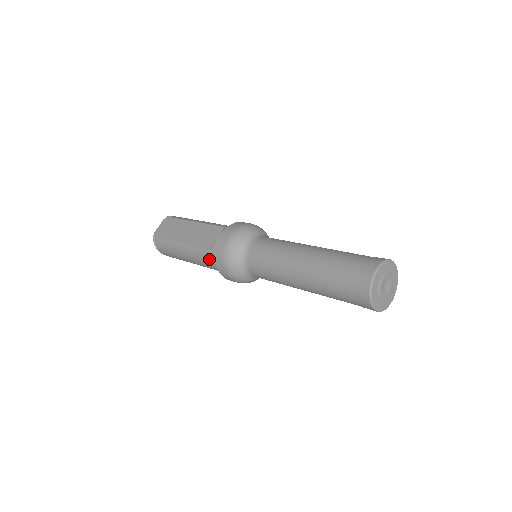
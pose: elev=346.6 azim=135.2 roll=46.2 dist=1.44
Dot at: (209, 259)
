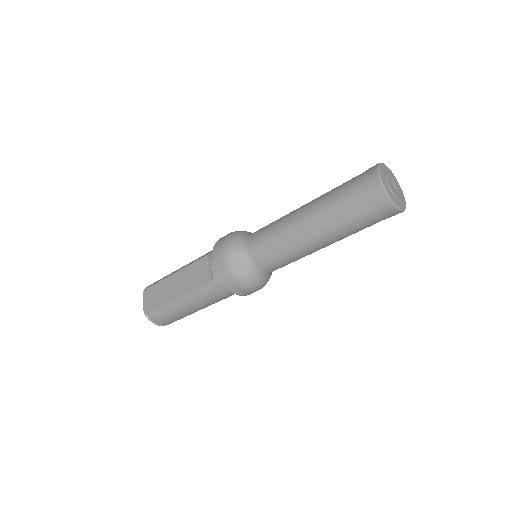
Dot at: (217, 291)
